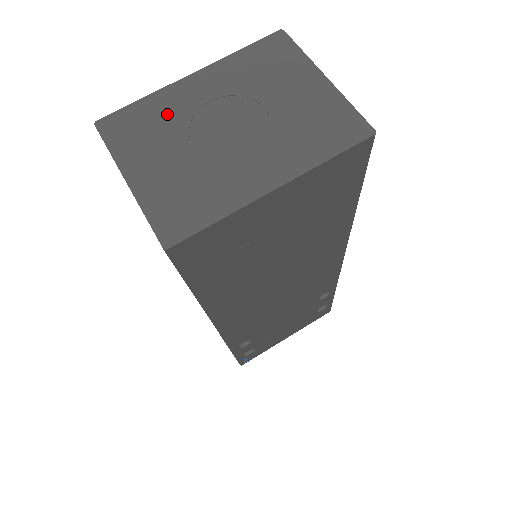
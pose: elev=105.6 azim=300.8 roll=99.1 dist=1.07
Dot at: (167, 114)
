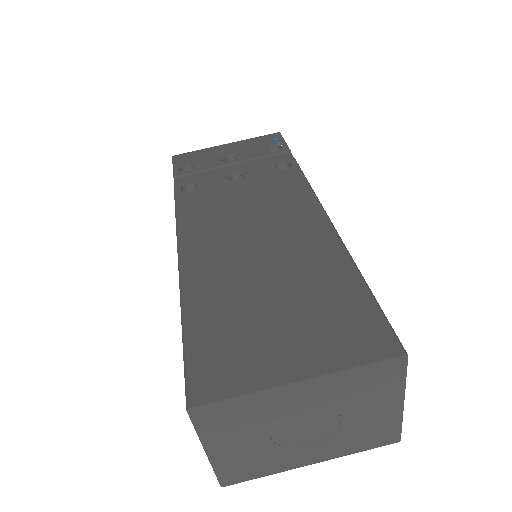
Dot at: (259, 412)
